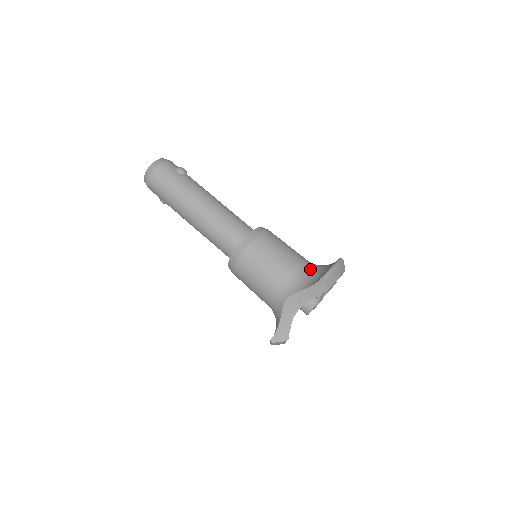
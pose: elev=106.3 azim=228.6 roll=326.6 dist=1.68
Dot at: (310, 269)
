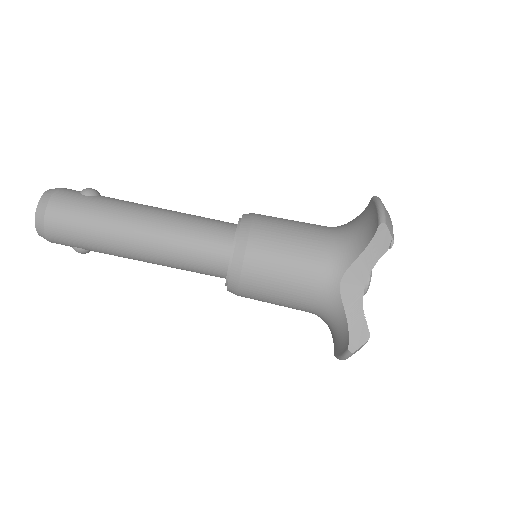
Dot at: (343, 230)
